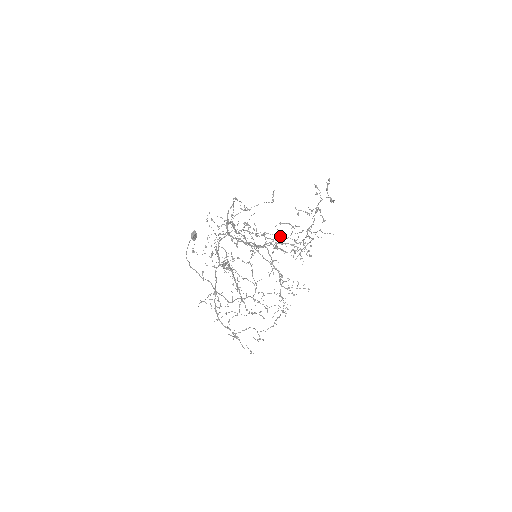
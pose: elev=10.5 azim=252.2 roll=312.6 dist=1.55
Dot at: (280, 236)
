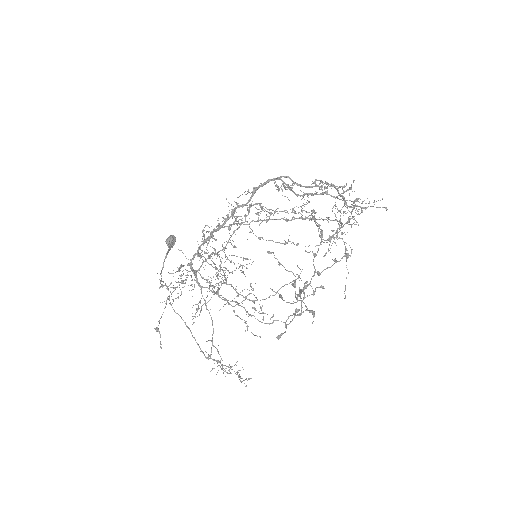
Dot at: (302, 205)
